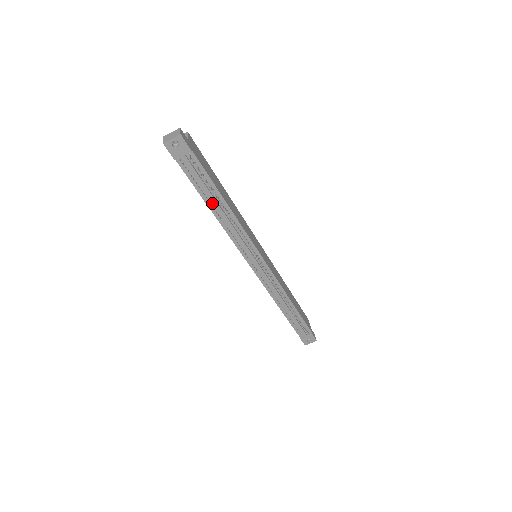
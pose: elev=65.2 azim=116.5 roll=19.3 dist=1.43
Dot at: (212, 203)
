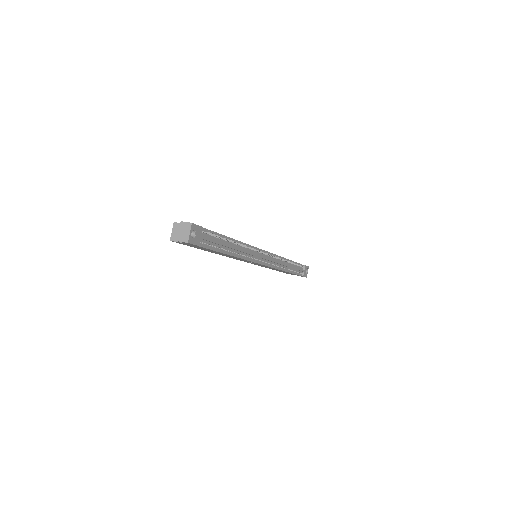
Dot at: (228, 249)
